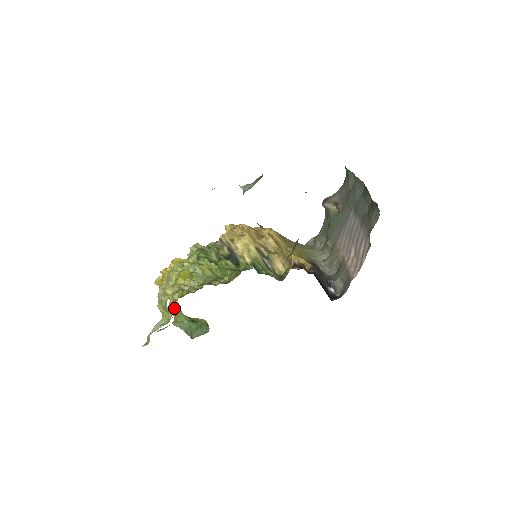
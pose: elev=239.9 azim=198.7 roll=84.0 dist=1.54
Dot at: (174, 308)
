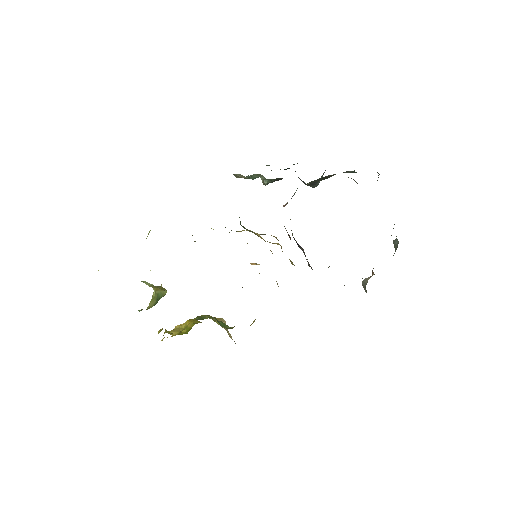
Dot at: occluded
